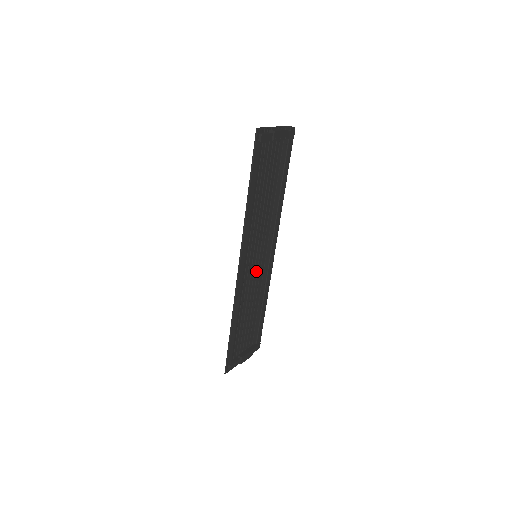
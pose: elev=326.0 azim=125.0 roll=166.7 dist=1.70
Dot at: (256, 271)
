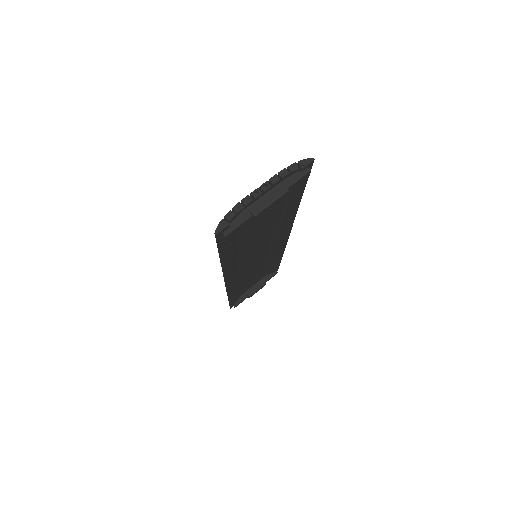
Dot at: (259, 258)
